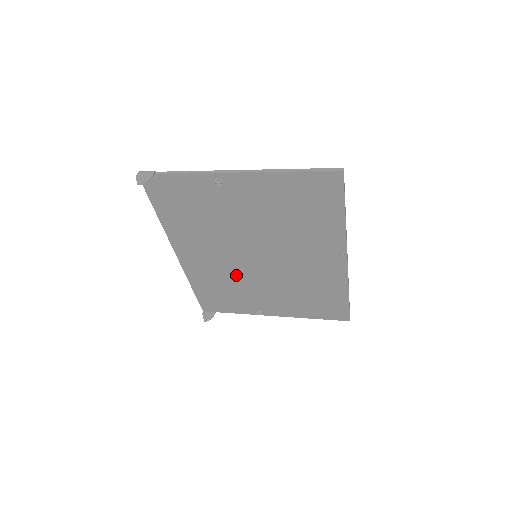
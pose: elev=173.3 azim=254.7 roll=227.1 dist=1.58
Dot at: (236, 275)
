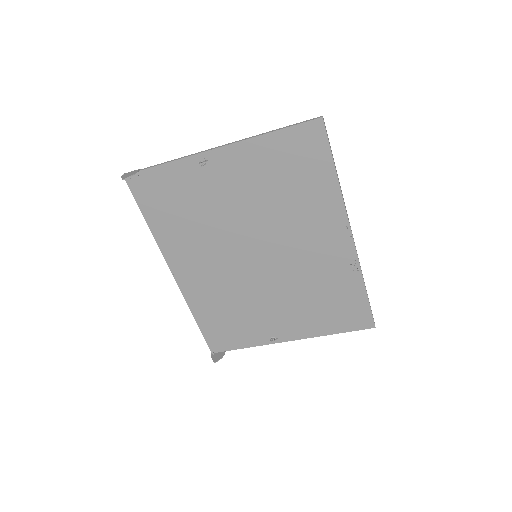
Dot at: (239, 289)
